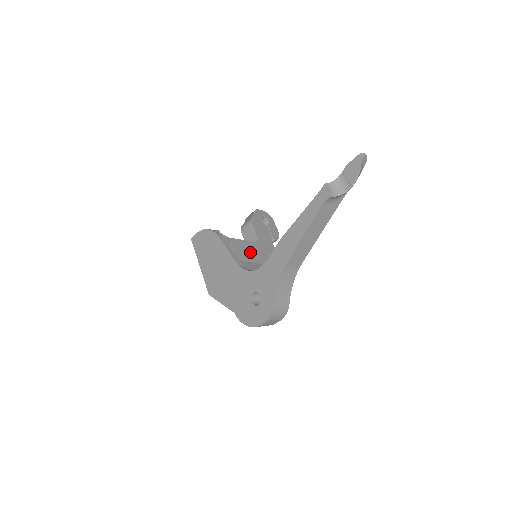
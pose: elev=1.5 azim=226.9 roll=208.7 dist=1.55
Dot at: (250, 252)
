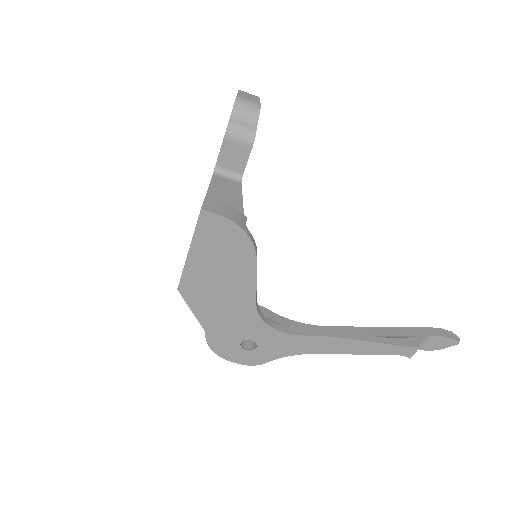
Dot at: occluded
